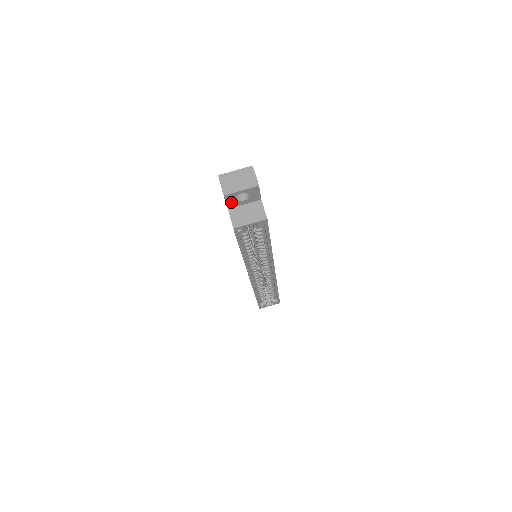
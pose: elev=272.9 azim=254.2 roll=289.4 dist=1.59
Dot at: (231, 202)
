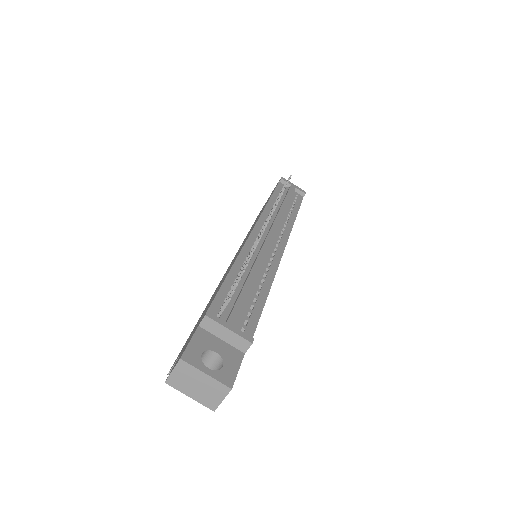
Dot at: occluded
